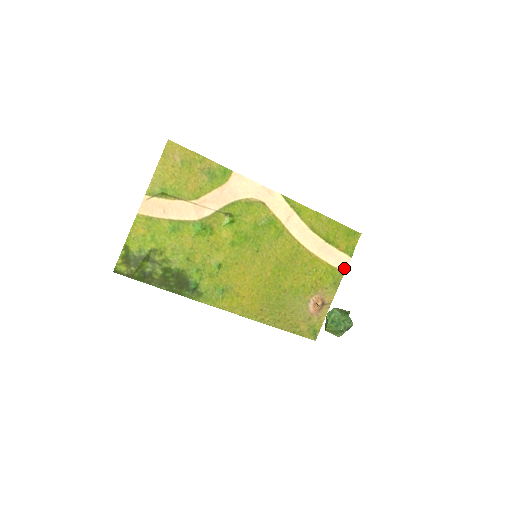
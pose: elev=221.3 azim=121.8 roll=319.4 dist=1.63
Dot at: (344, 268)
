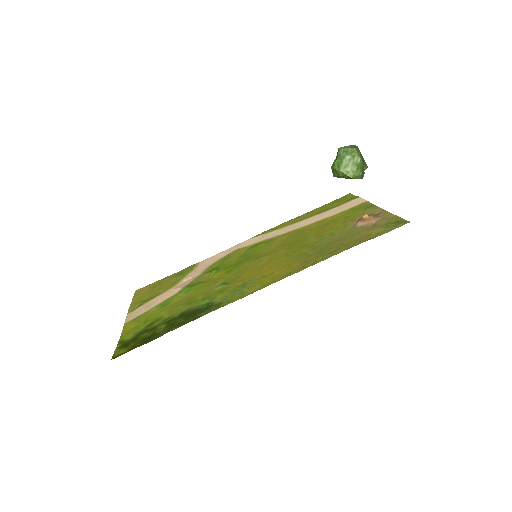
Dot at: (362, 202)
